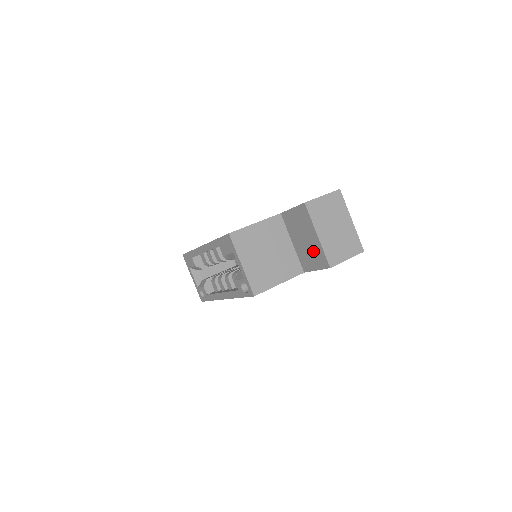
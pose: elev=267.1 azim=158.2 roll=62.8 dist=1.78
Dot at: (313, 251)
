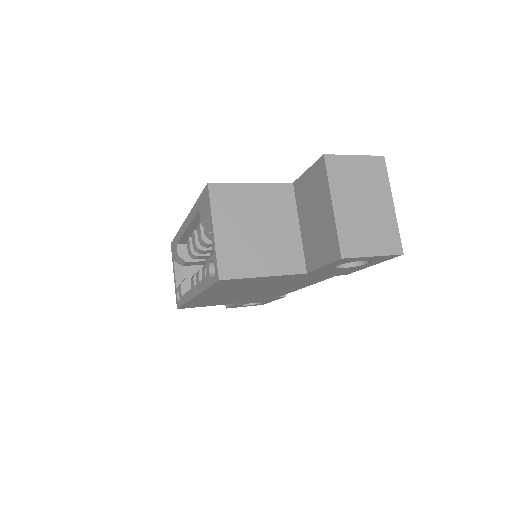
Dot at: (323, 234)
